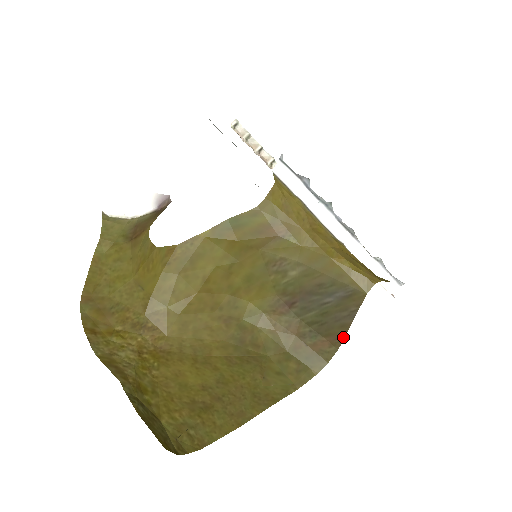
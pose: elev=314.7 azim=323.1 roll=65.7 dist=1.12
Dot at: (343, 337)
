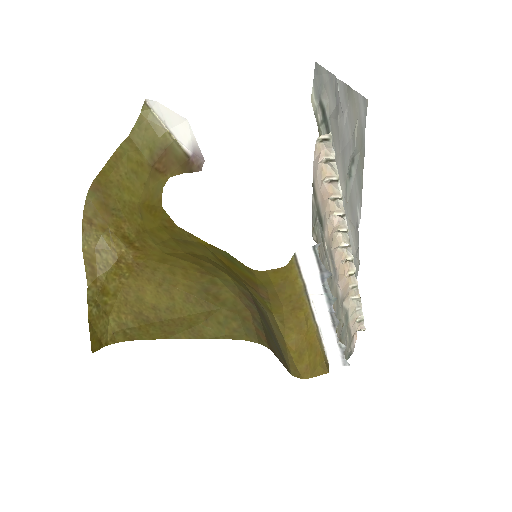
Dot at: (273, 352)
